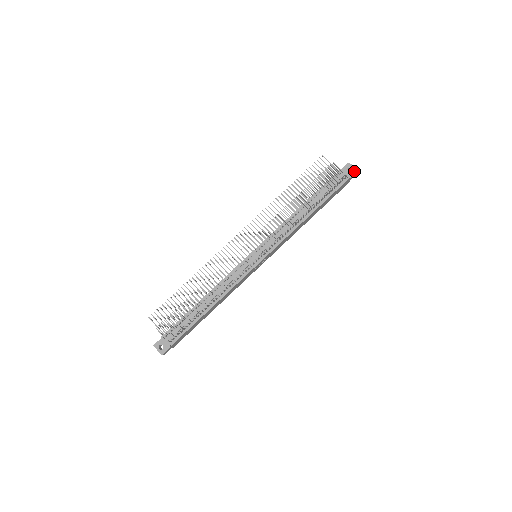
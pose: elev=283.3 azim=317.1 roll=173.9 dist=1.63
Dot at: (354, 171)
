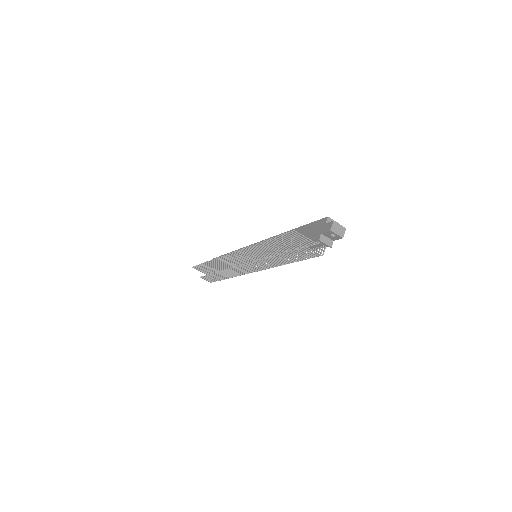
Dot at: (338, 237)
